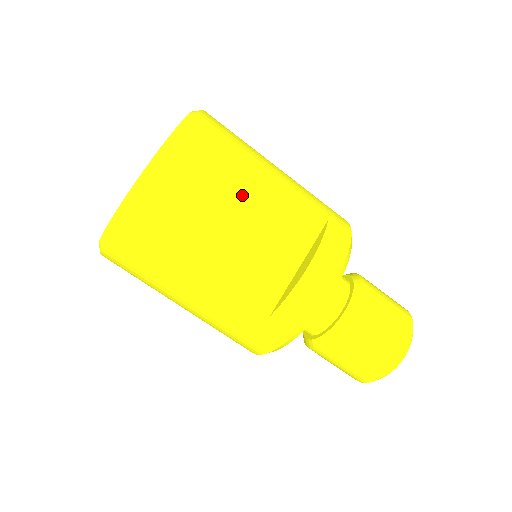
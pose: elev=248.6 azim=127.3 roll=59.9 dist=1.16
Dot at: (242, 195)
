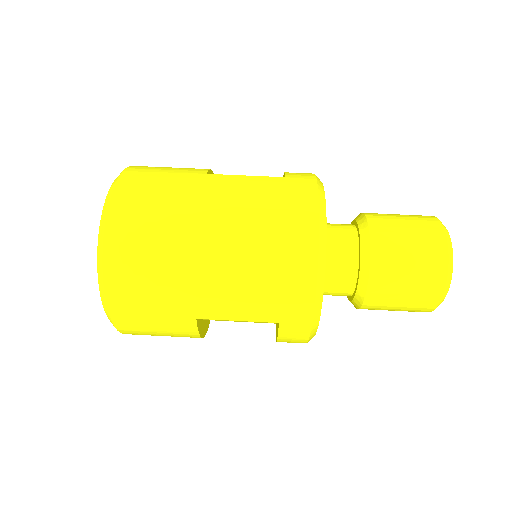
Dot at: occluded
